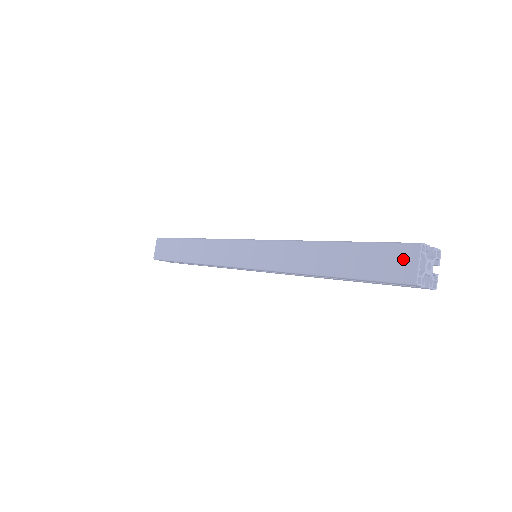
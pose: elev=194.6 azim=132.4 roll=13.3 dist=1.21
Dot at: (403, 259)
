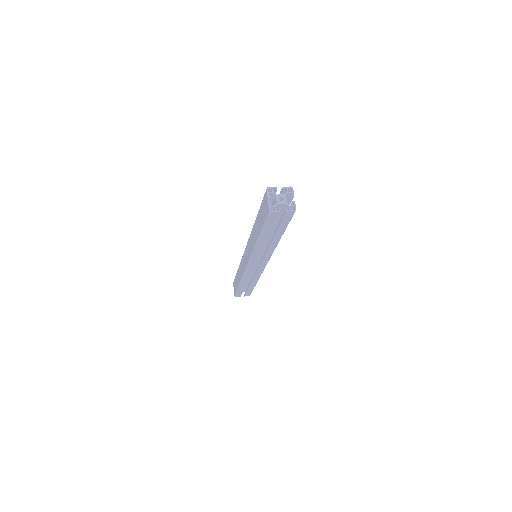
Dot at: (265, 202)
